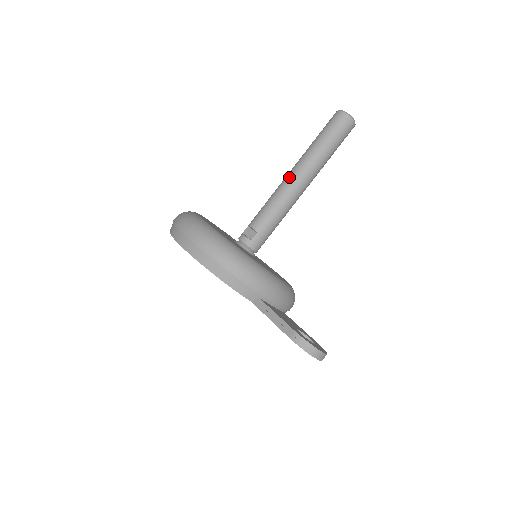
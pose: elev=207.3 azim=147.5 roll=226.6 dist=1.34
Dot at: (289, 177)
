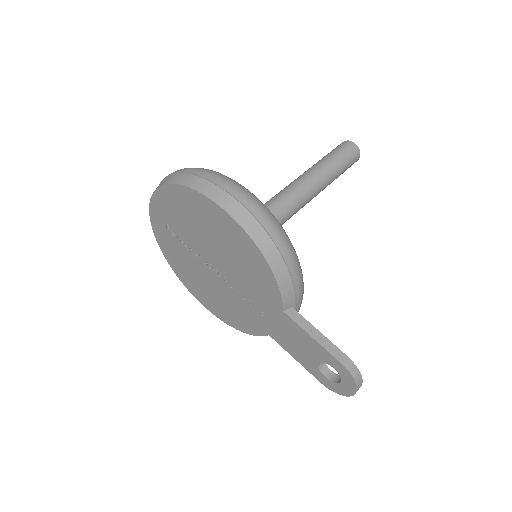
Dot at: (304, 183)
